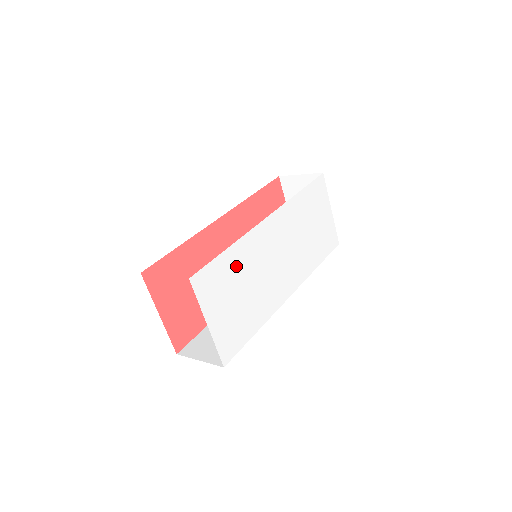
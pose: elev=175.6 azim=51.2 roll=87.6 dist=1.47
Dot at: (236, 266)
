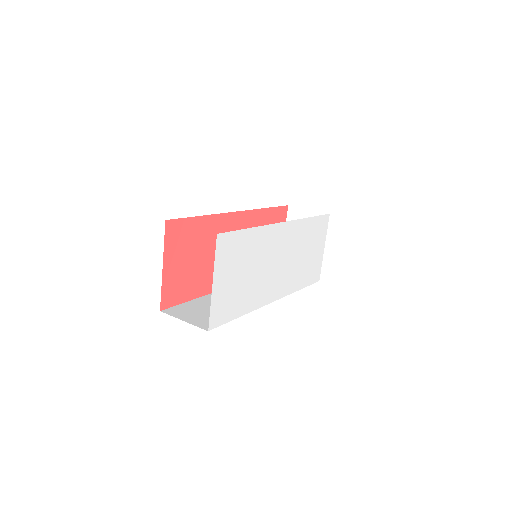
Dot at: (250, 247)
